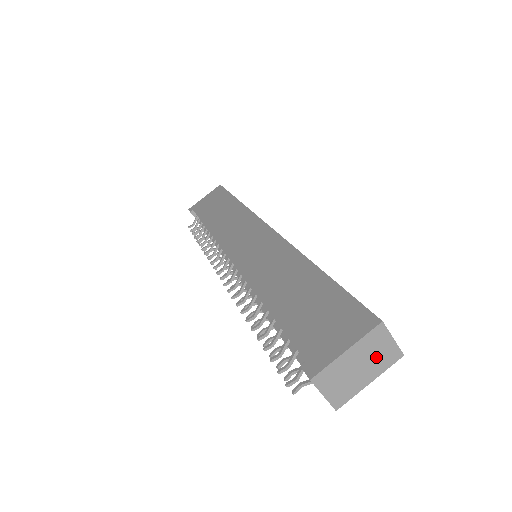
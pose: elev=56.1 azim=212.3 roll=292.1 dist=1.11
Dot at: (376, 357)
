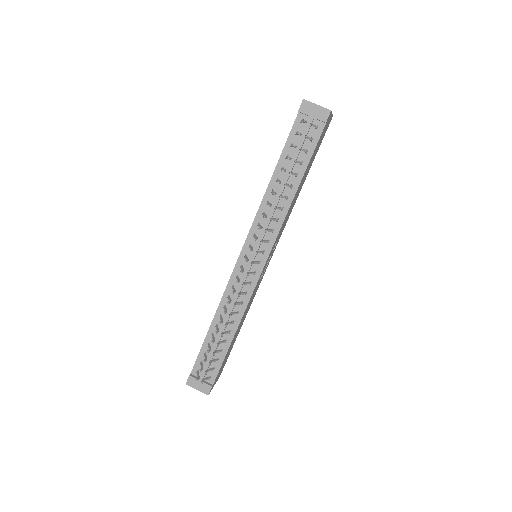
Dot at: occluded
